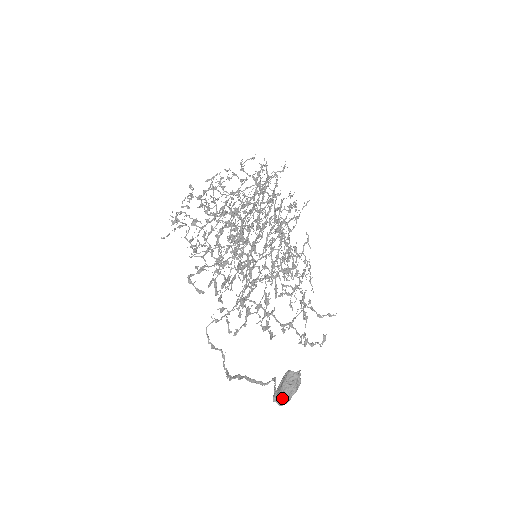
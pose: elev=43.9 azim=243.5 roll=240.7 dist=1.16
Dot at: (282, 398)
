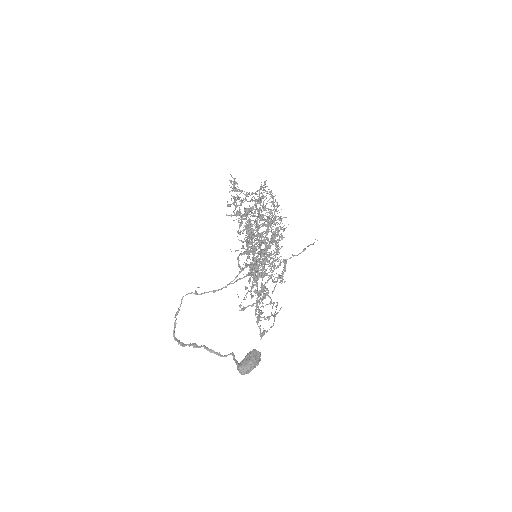
Dot at: (249, 369)
